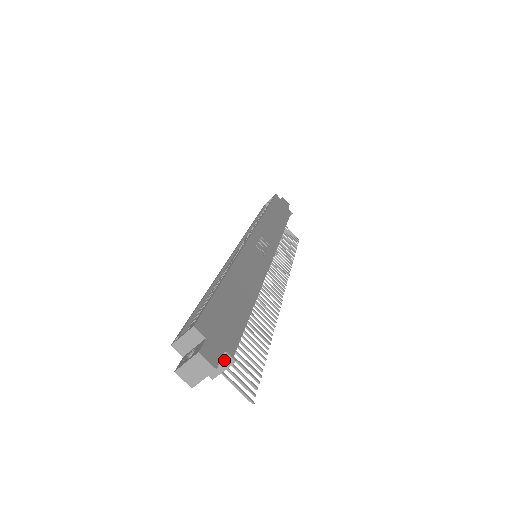
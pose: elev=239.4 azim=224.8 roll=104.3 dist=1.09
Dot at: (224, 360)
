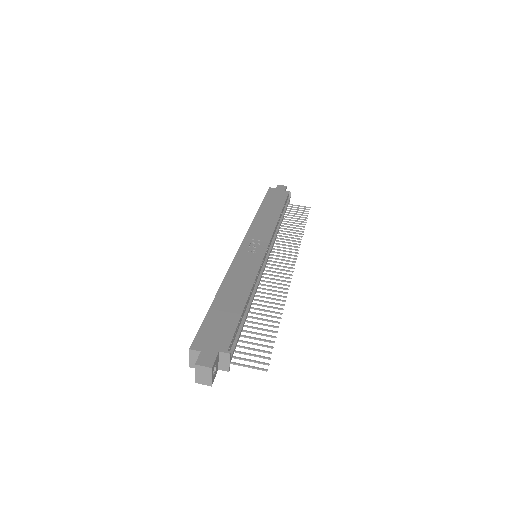
Dot at: (224, 357)
